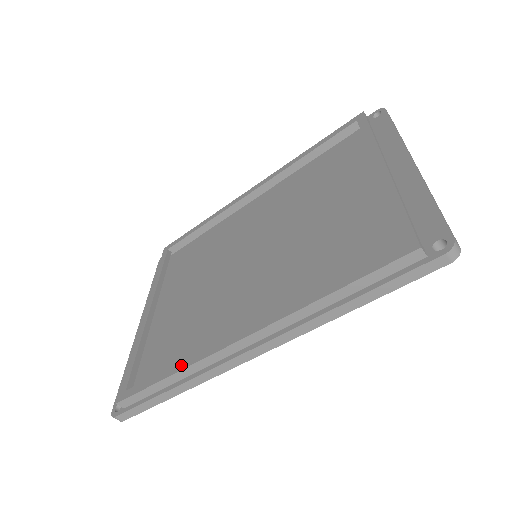
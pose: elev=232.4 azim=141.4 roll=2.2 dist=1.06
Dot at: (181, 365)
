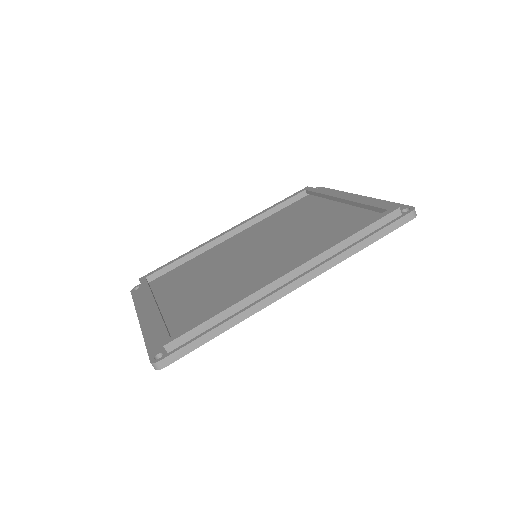
Dot at: (233, 302)
